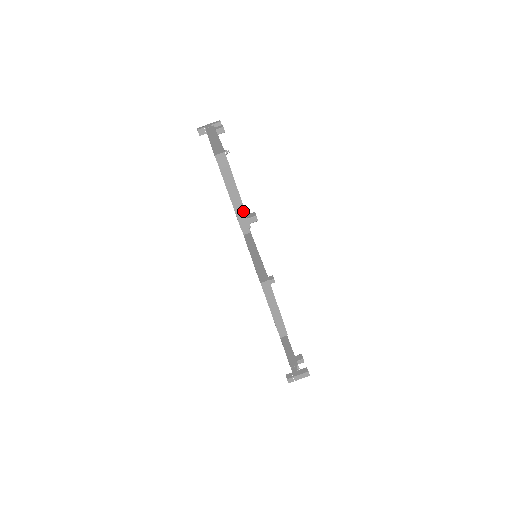
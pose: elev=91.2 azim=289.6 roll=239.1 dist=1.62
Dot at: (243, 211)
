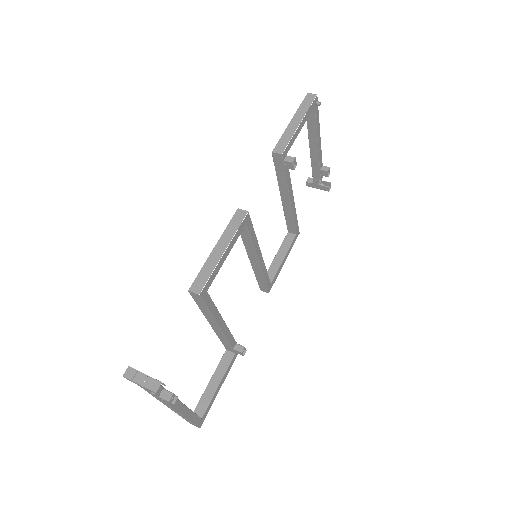
Dot at: (289, 138)
